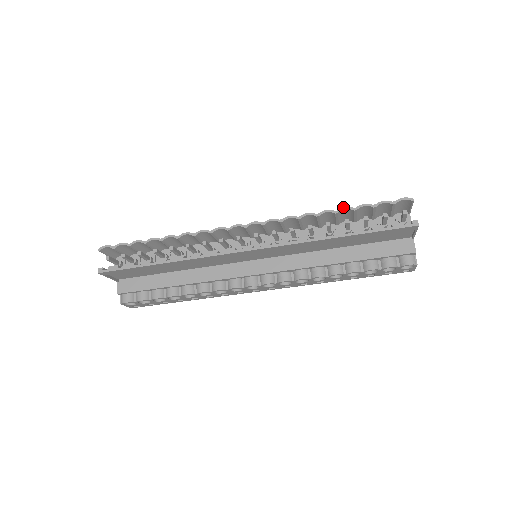
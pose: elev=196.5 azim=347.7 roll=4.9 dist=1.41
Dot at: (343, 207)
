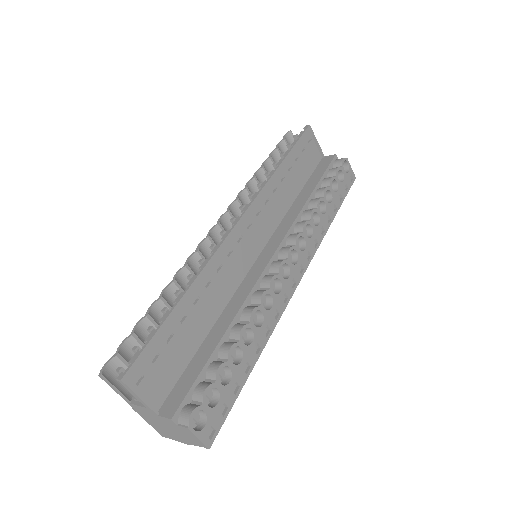
Dot at: (262, 163)
